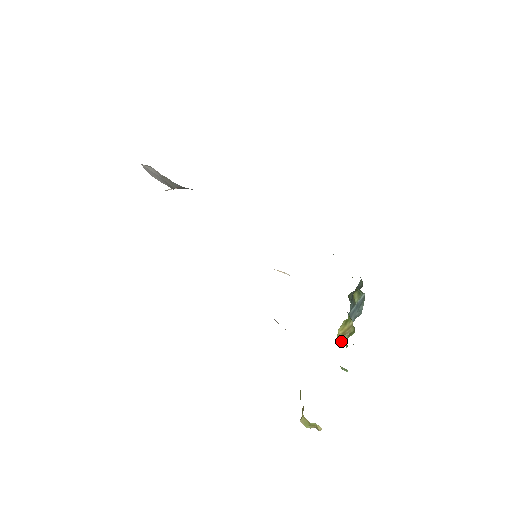
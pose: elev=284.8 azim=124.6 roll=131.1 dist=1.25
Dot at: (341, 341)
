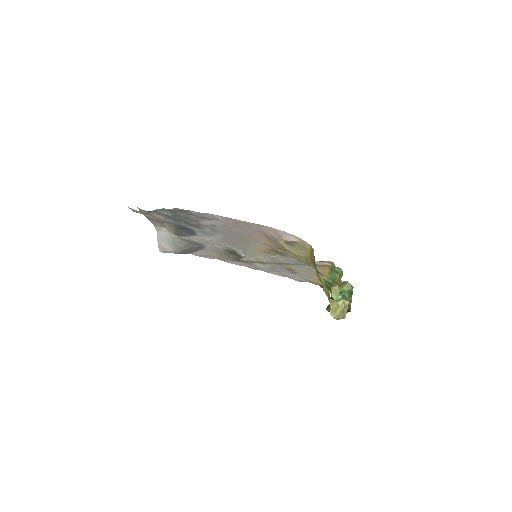
Dot at: (336, 296)
